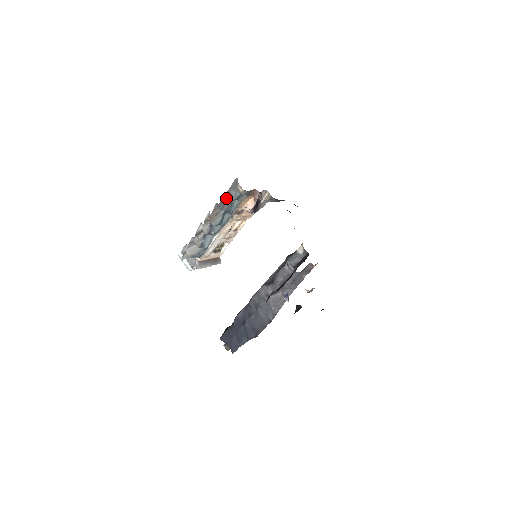
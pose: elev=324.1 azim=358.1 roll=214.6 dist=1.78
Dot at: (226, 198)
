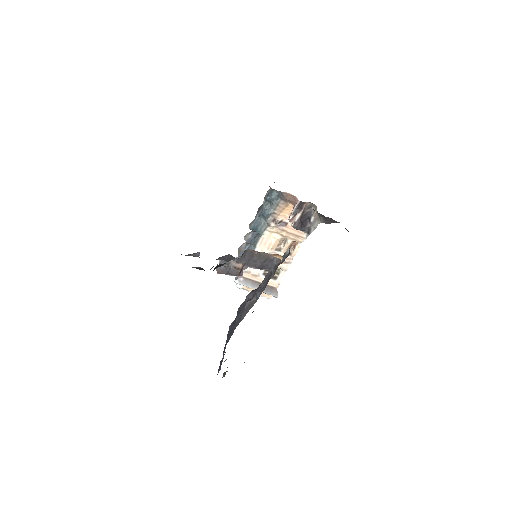
Dot at: occluded
